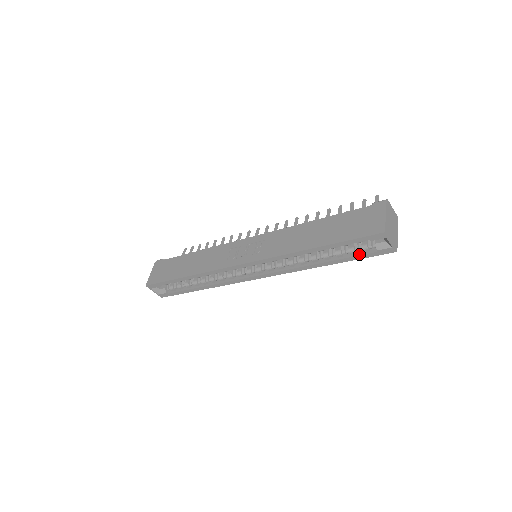
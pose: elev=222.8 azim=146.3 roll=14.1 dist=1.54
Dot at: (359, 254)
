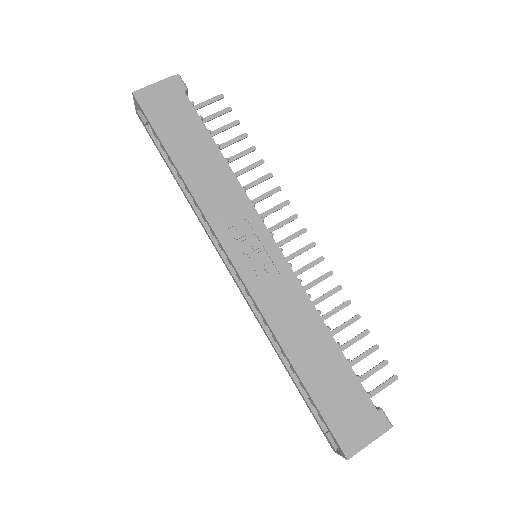
Dot at: (313, 410)
